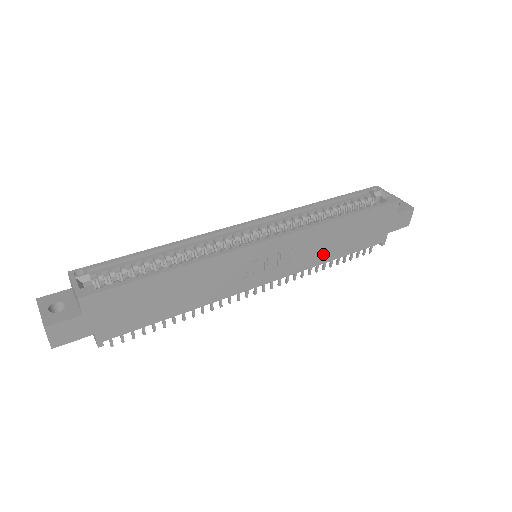
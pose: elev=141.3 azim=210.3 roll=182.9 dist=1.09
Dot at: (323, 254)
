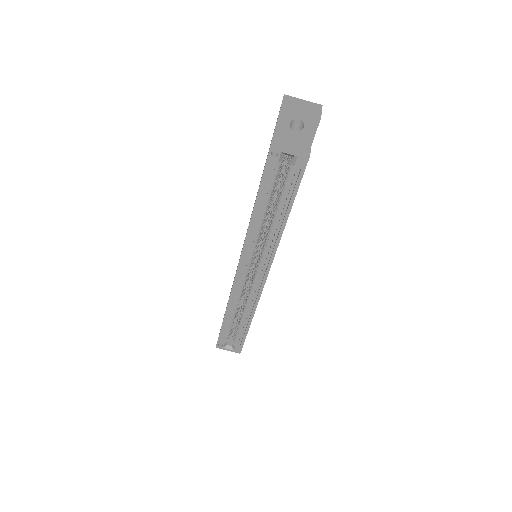
Dot at: occluded
